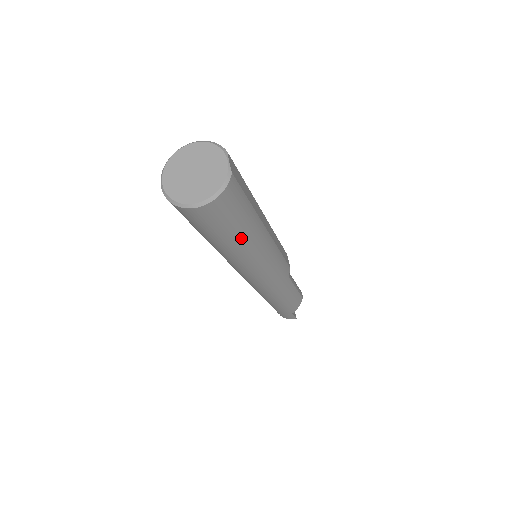
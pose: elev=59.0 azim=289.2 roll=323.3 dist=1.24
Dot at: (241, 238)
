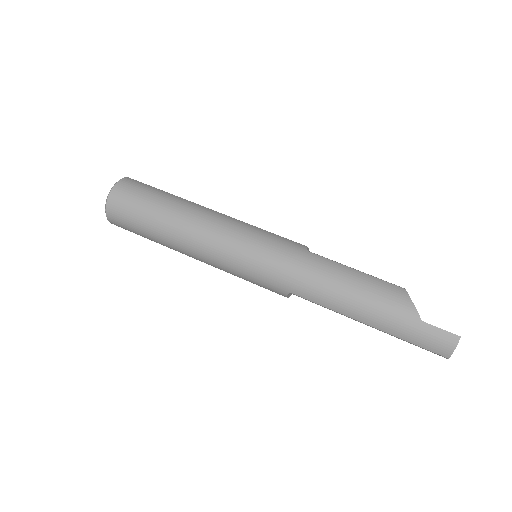
Dot at: (168, 210)
